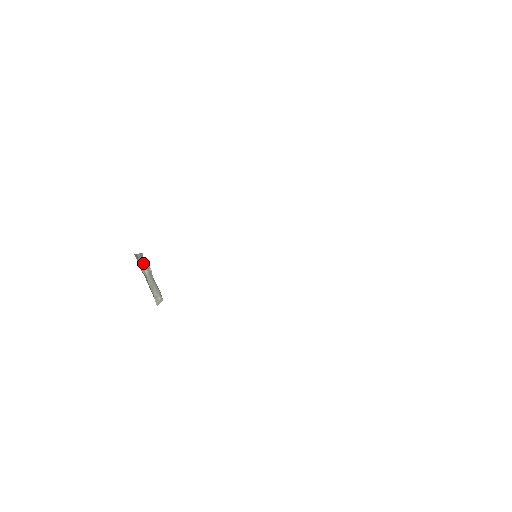
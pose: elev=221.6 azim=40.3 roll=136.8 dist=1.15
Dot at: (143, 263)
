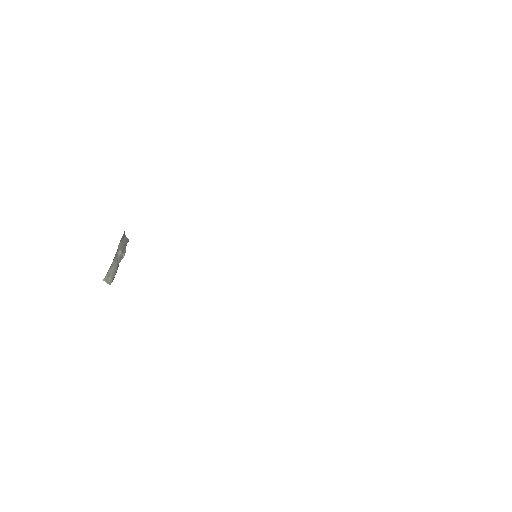
Dot at: (123, 245)
